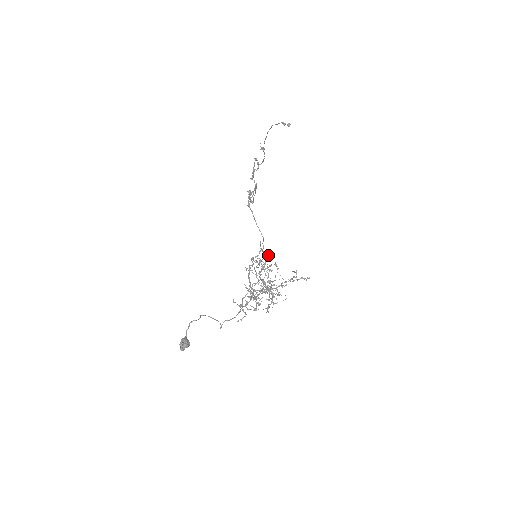
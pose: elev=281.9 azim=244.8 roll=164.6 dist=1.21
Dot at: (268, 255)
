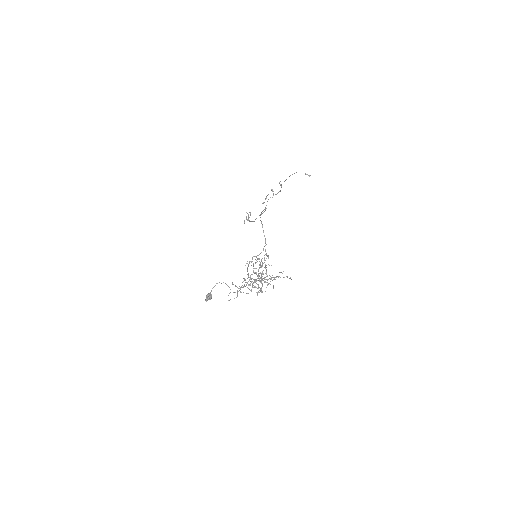
Dot at: (268, 256)
